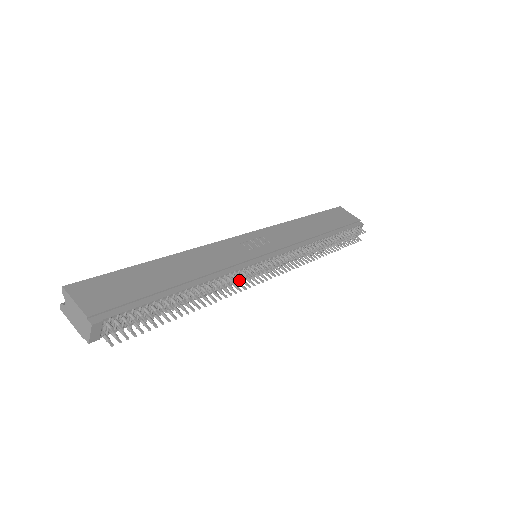
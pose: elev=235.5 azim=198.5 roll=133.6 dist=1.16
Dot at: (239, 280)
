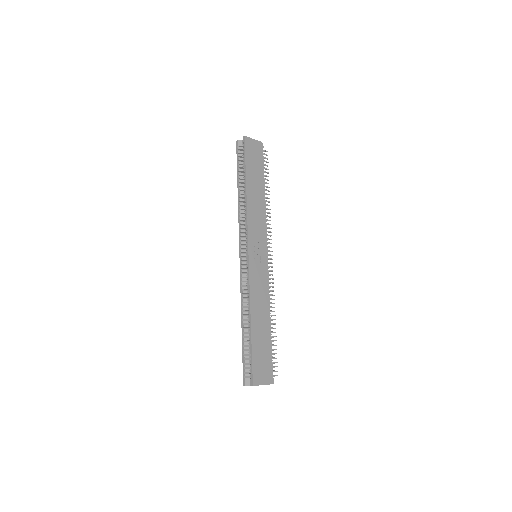
Dot at: (273, 291)
